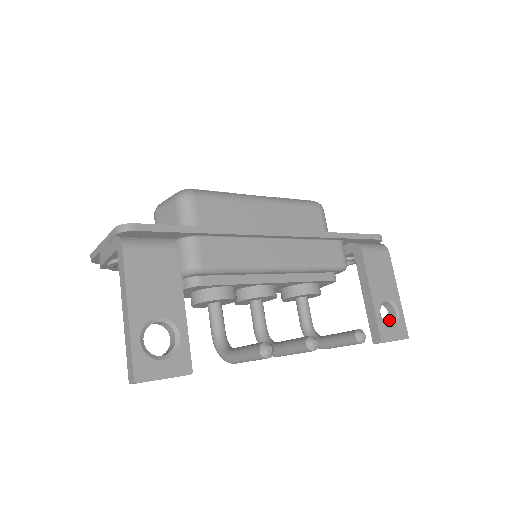
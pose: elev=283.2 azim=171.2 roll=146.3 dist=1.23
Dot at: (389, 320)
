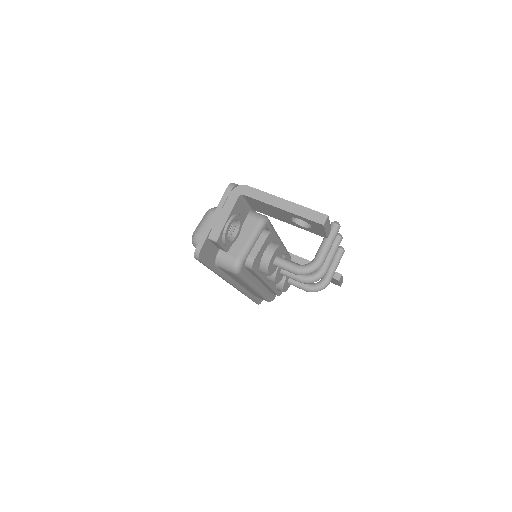
Dot at: occluded
